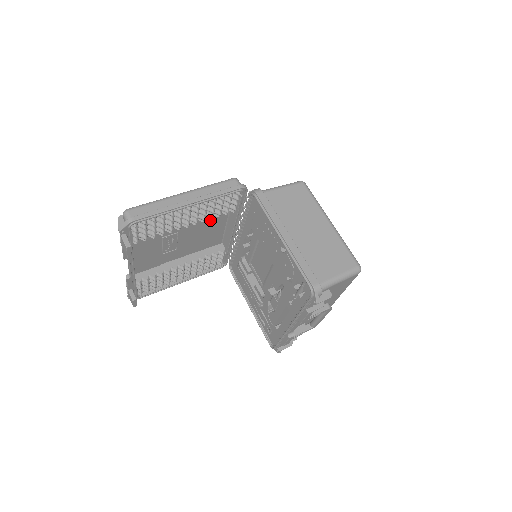
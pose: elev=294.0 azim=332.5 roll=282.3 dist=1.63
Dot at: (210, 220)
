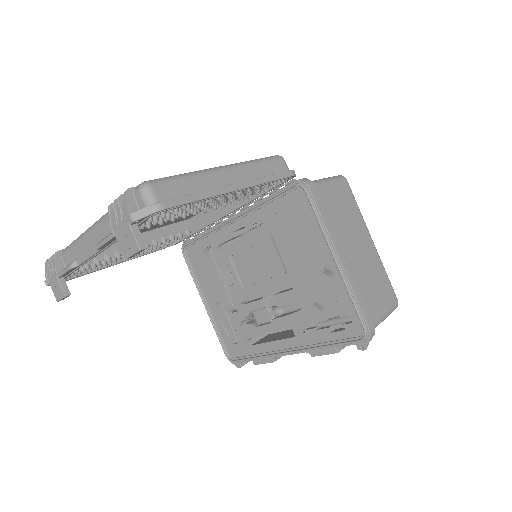
Dot at: occluded
